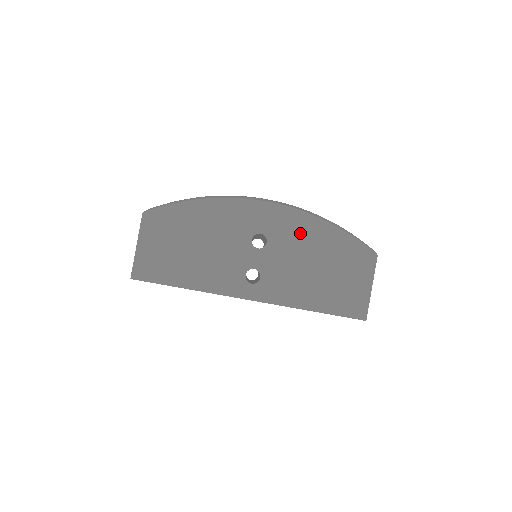
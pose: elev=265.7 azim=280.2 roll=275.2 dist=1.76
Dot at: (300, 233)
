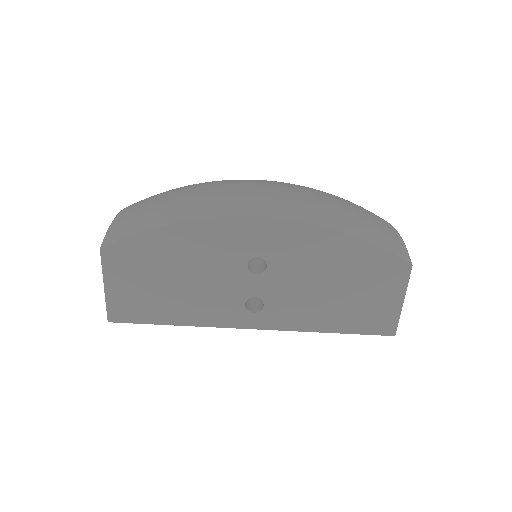
Dot at: (309, 251)
